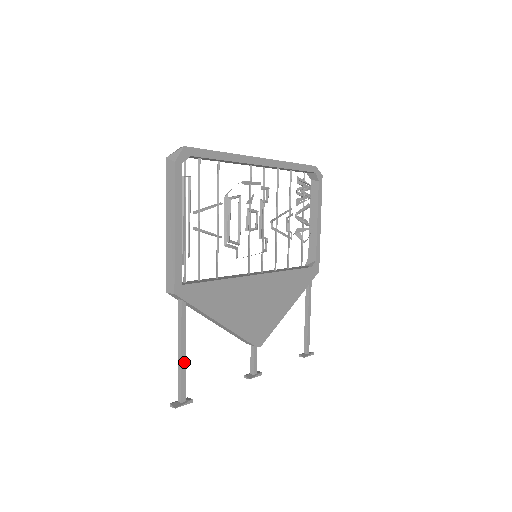
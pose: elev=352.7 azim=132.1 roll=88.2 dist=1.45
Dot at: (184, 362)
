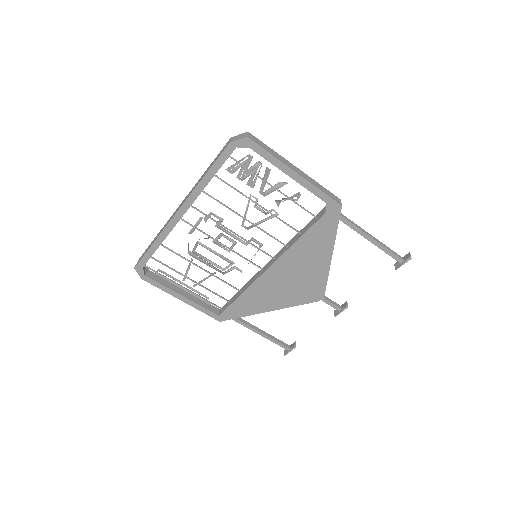
Dot at: (267, 337)
